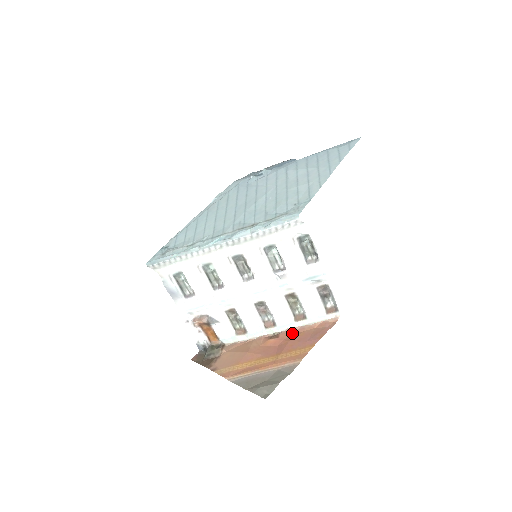
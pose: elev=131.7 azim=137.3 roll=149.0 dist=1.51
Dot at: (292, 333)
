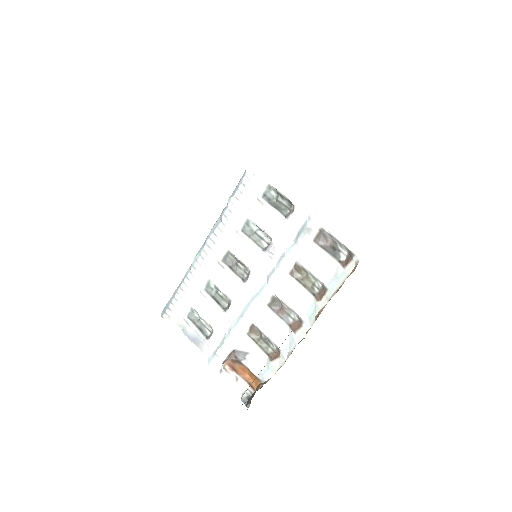
Dot at: (318, 316)
